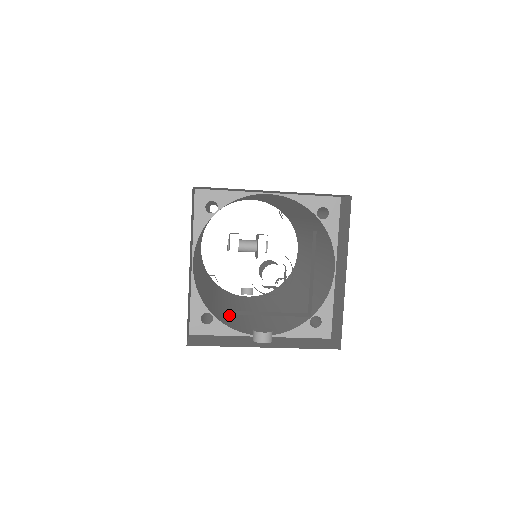
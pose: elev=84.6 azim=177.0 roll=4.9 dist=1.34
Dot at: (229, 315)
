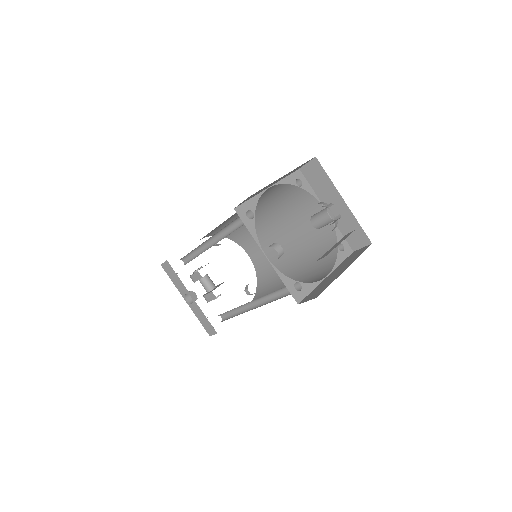
Dot at: occluded
